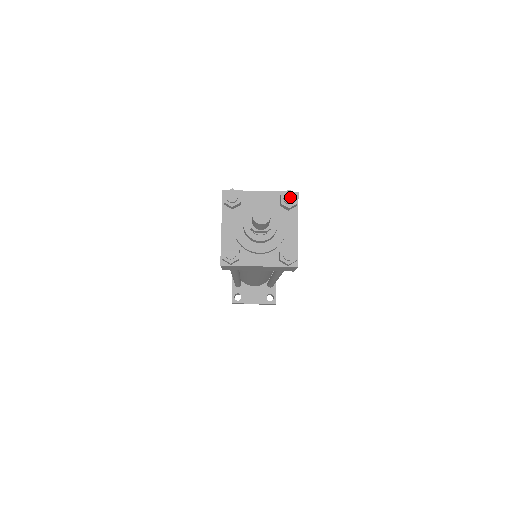
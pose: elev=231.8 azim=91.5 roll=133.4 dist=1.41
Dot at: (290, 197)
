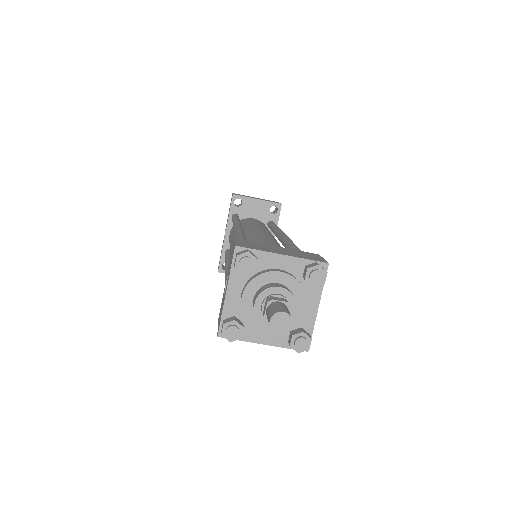
Dot at: (318, 276)
